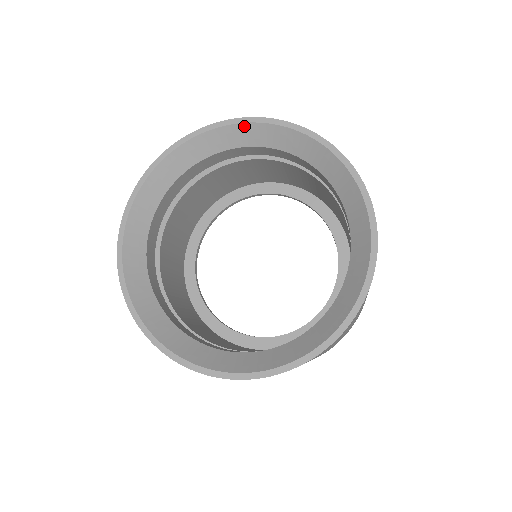
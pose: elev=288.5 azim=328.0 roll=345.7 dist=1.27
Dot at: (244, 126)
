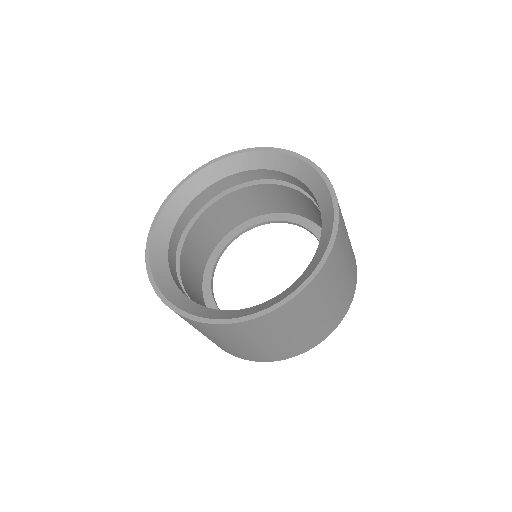
Dot at: (198, 175)
